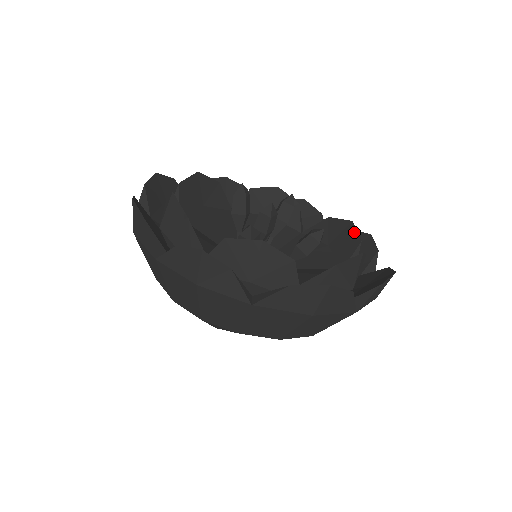
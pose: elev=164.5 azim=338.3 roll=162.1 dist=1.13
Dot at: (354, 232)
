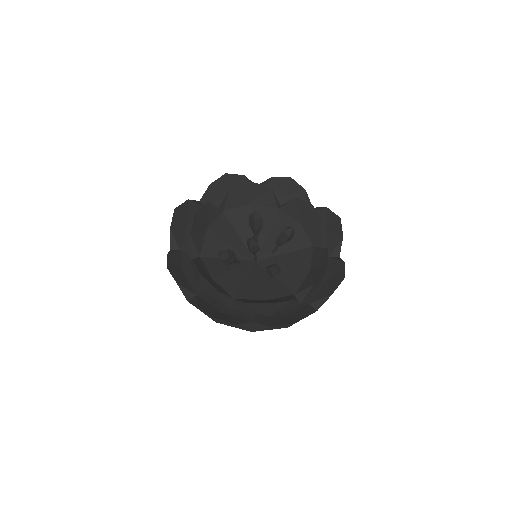
Dot at: (320, 274)
